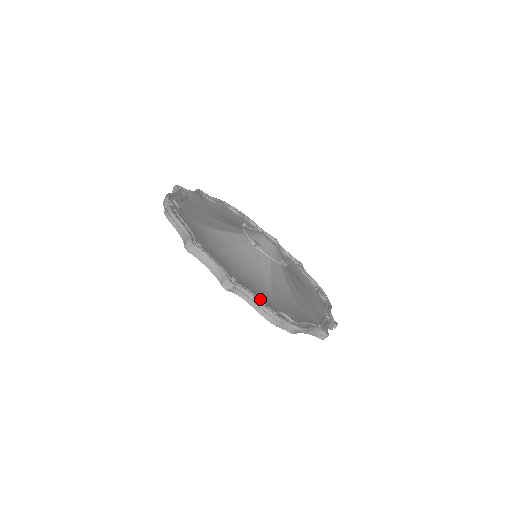
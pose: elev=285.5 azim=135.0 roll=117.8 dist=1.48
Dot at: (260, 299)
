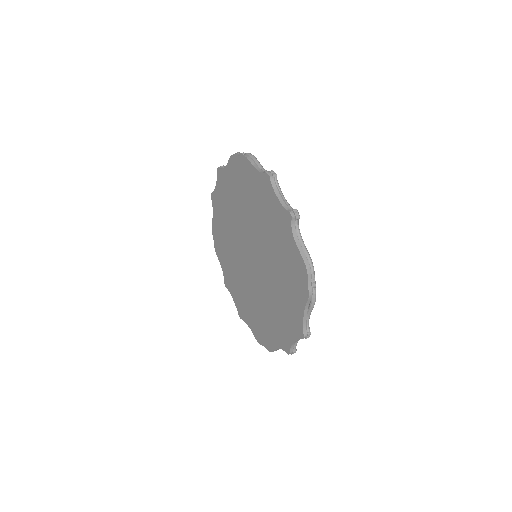
Dot at: occluded
